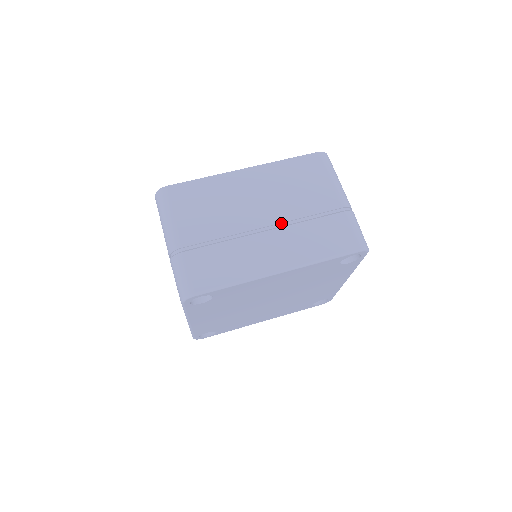
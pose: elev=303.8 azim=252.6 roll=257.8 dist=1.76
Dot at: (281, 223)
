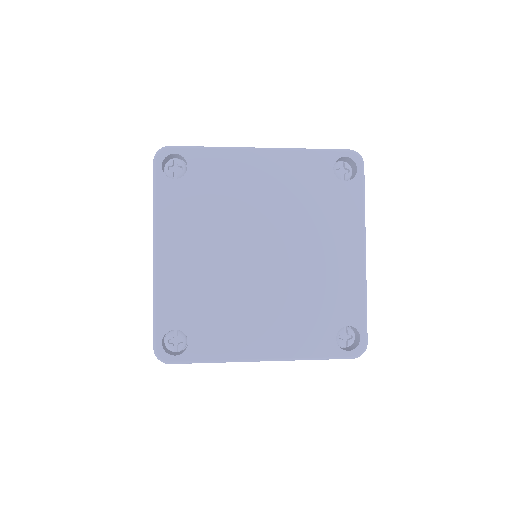
Dot at: occluded
